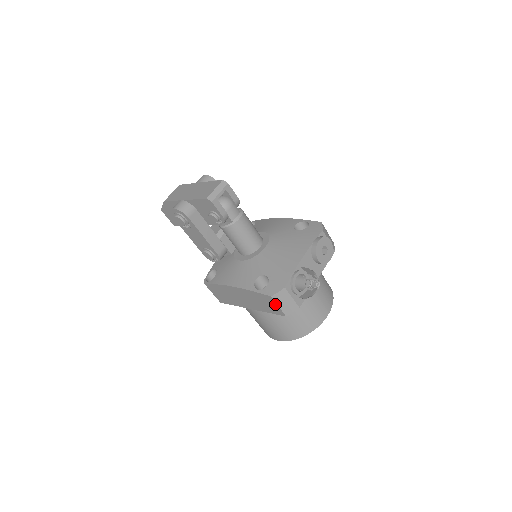
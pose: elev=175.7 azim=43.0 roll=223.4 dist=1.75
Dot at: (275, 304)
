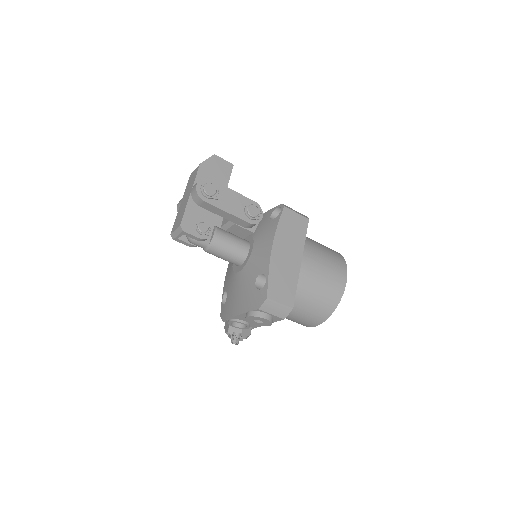
Dot at: occluded
